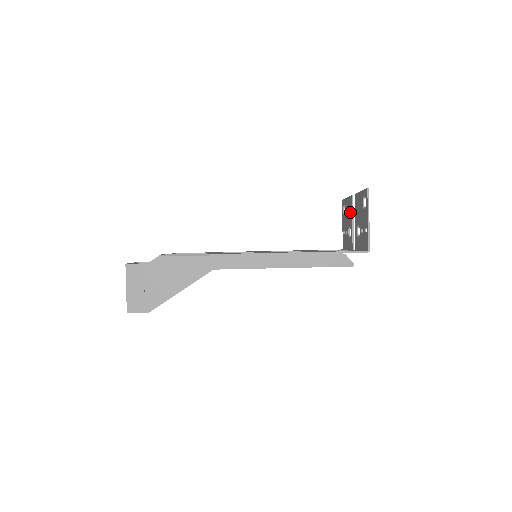
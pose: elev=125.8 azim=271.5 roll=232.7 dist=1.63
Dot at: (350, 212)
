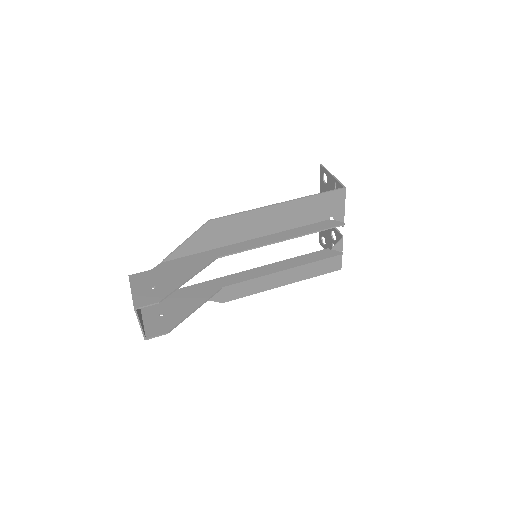
Dot at: occluded
